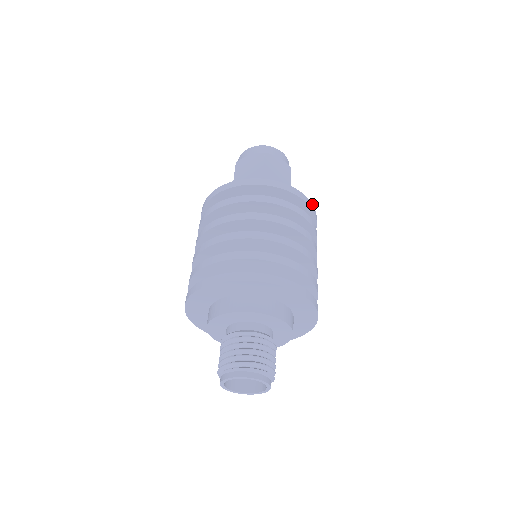
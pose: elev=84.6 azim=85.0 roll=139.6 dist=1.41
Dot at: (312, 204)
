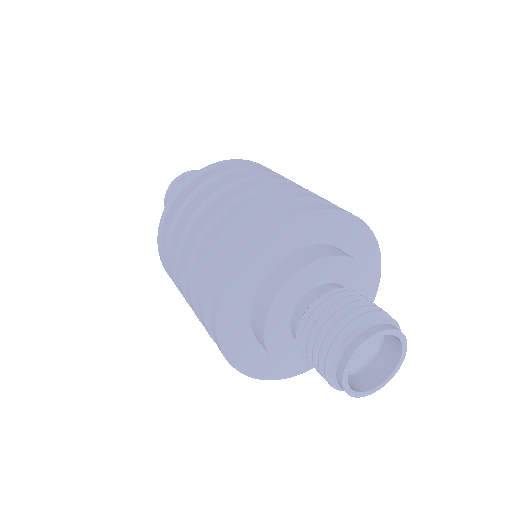
Dot at: occluded
